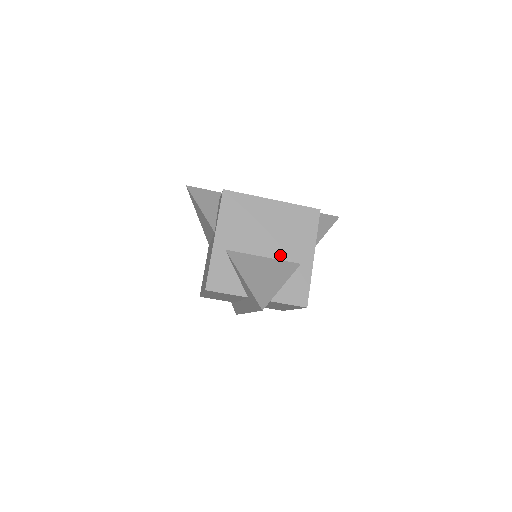
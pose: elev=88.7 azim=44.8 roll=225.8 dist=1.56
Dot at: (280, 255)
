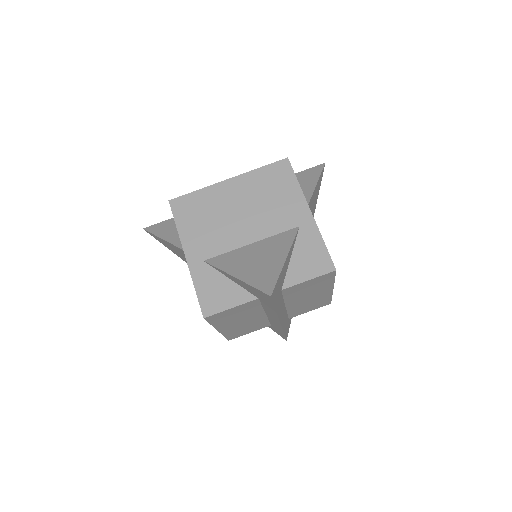
Dot at: (269, 231)
